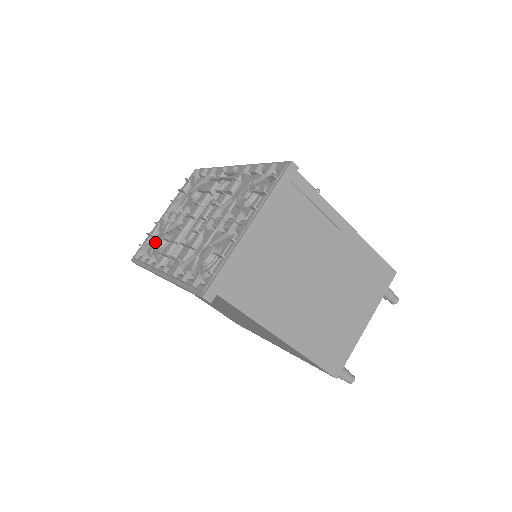
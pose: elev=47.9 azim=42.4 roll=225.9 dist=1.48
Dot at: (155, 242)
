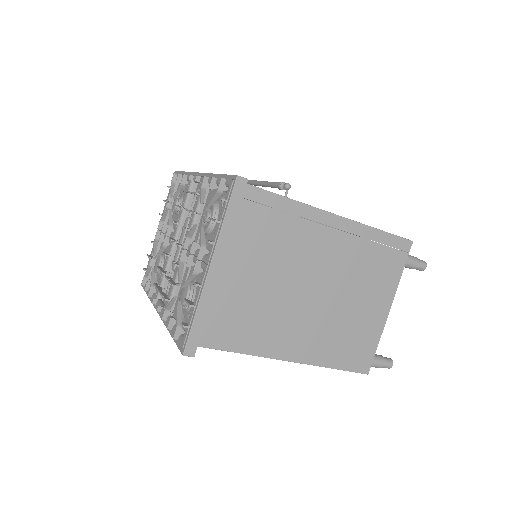
Dot at: occluded
